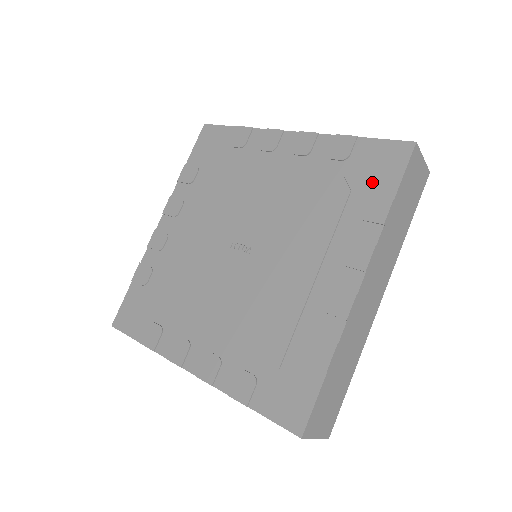
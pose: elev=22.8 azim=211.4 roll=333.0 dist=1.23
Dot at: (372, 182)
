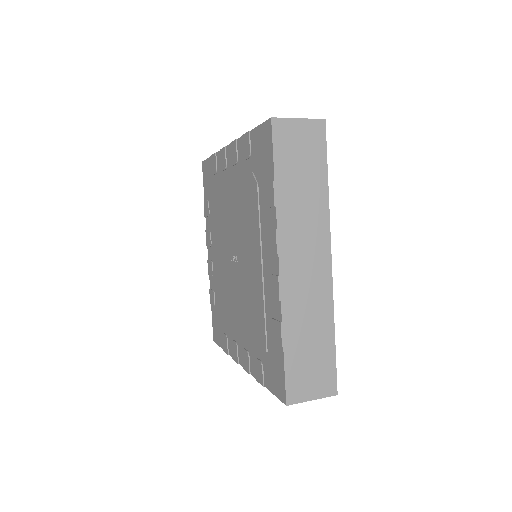
Dot at: (263, 170)
